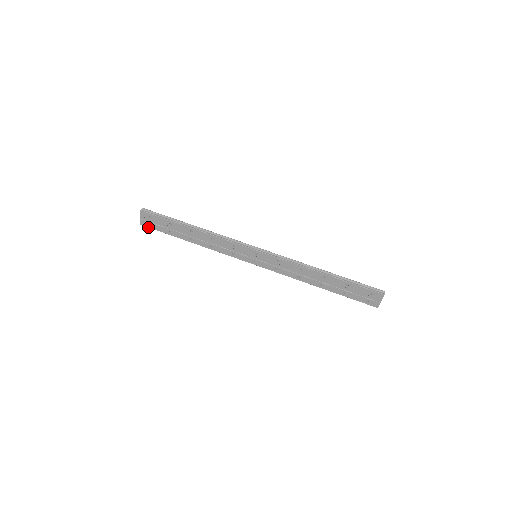
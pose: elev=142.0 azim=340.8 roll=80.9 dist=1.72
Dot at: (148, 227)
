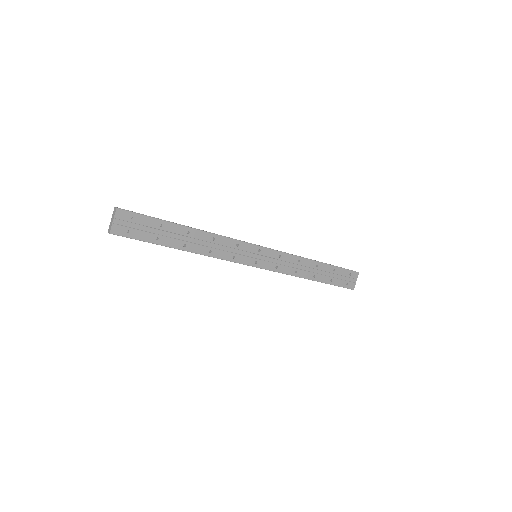
Dot at: (122, 236)
